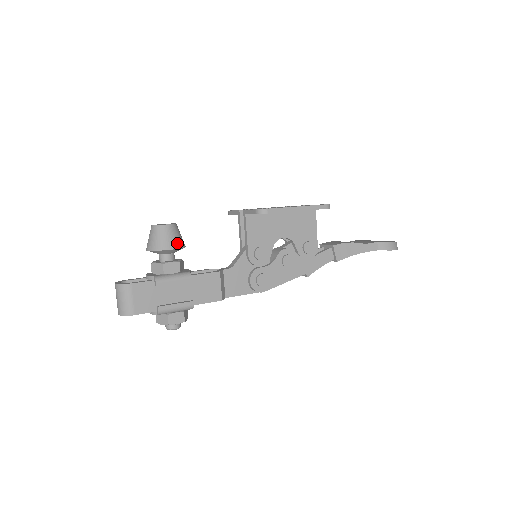
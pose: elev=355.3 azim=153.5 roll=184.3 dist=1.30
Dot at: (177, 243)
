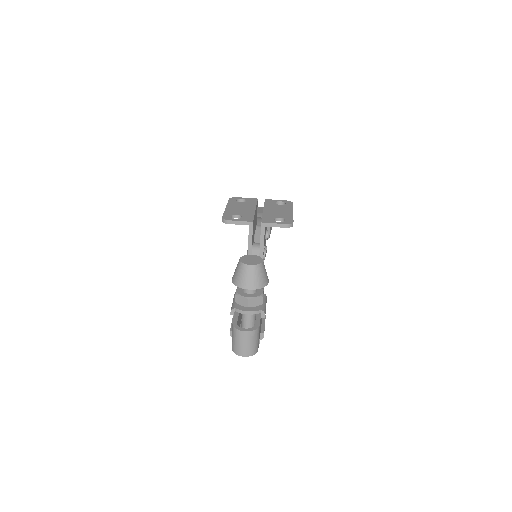
Dot at: occluded
